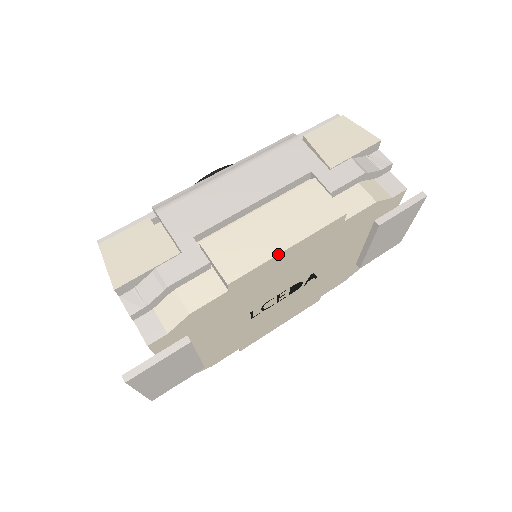
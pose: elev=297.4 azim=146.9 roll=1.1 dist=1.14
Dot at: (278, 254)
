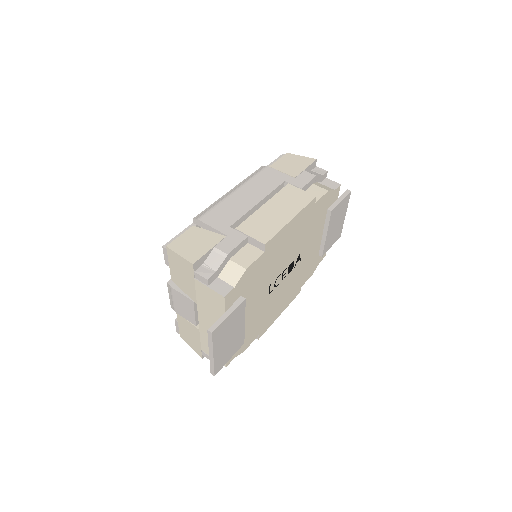
Dot at: (287, 223)
